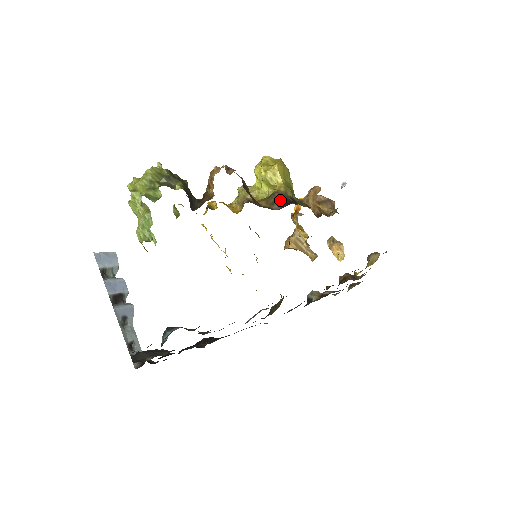
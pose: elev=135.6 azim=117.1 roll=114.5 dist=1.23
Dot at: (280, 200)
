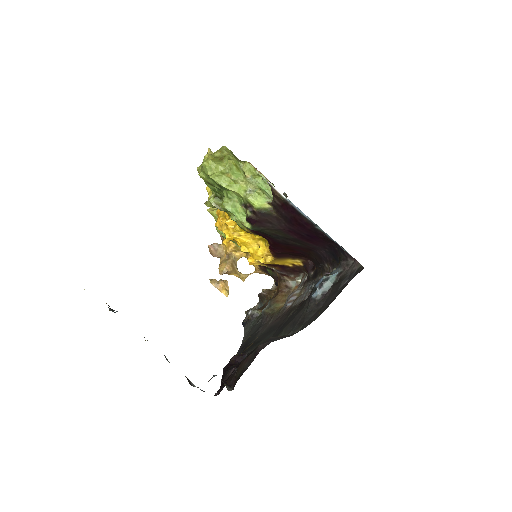
Dot at: occluded
